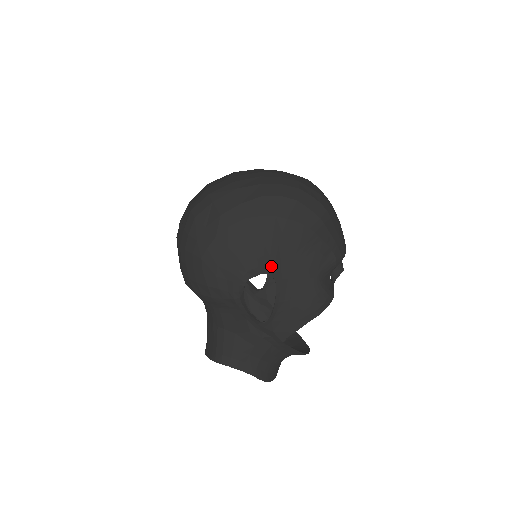
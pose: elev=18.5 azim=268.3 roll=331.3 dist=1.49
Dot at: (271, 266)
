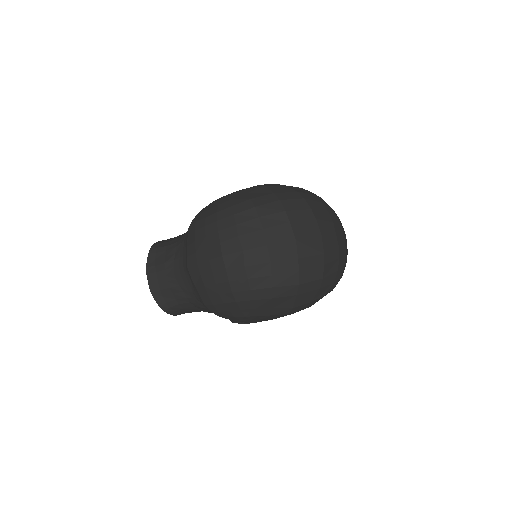
Dot at: occluded
